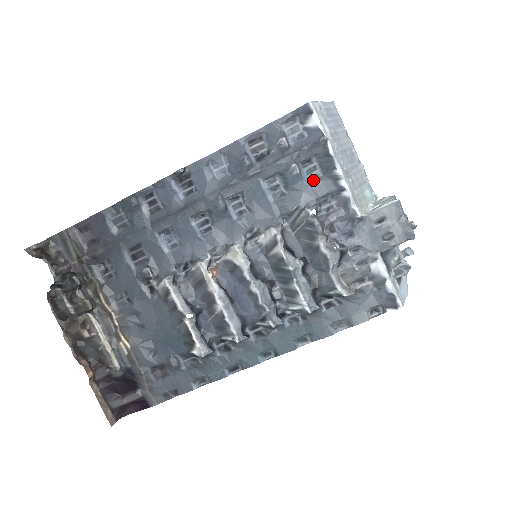
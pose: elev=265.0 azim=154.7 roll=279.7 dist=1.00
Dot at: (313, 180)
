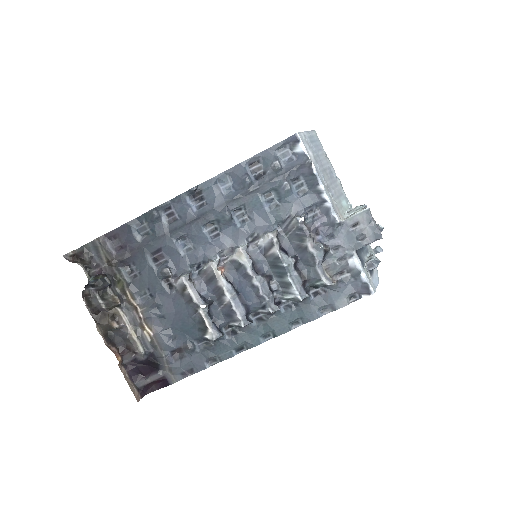
Dot at: (301, 194)
